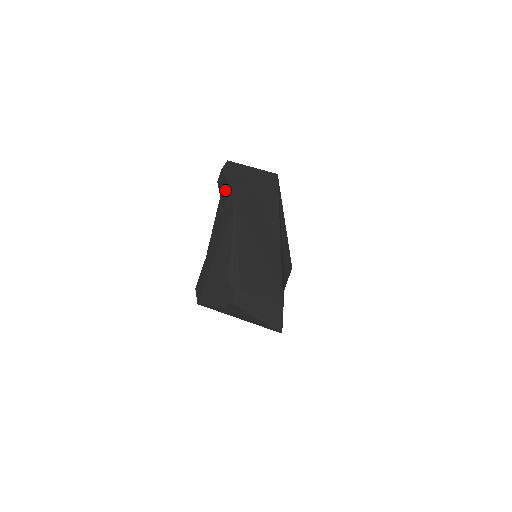
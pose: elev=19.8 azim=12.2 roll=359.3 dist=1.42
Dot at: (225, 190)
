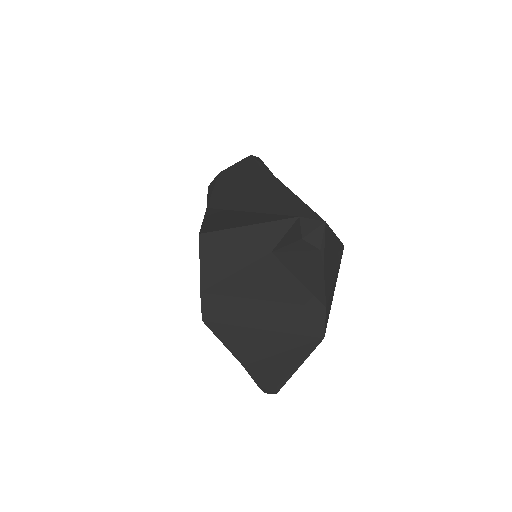
Dot at: (309, 271)
